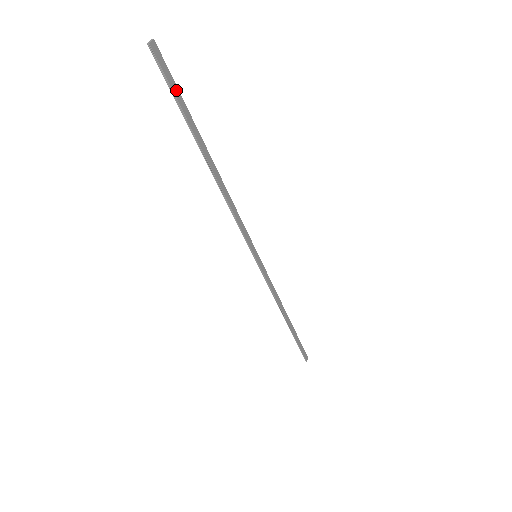
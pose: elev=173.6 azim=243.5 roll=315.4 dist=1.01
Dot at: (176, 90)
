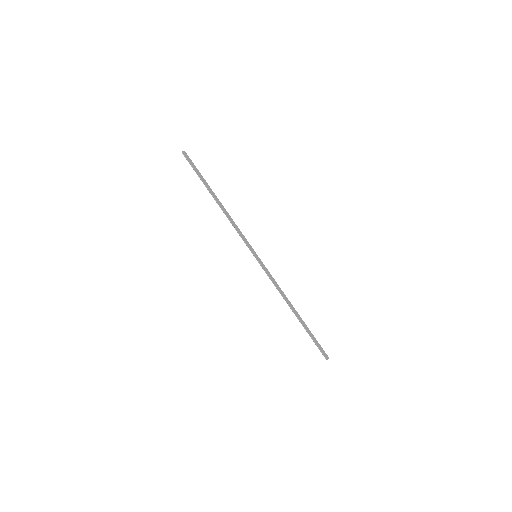
Dot at: (196, 168)
